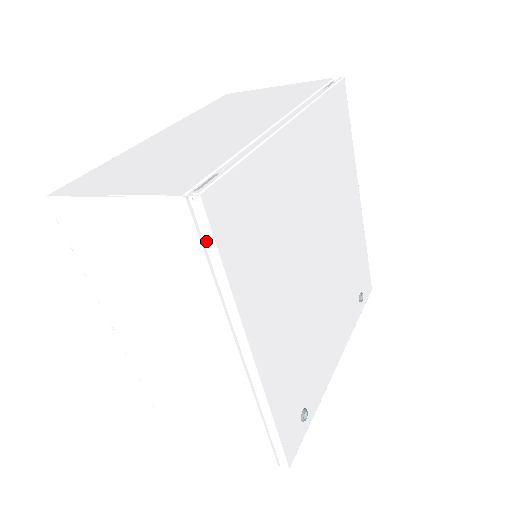
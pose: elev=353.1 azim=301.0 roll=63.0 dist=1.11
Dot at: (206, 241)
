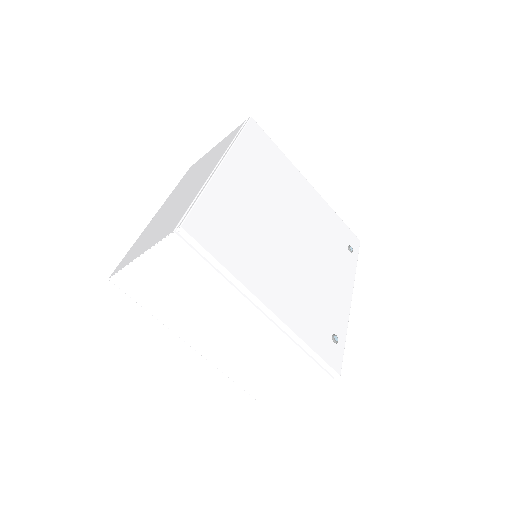
Dot at: (199, 250)
